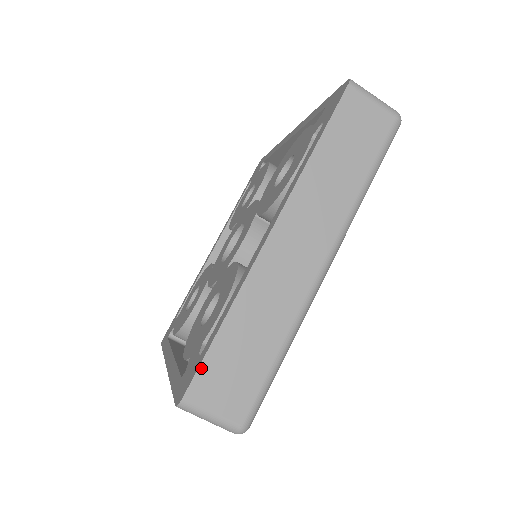
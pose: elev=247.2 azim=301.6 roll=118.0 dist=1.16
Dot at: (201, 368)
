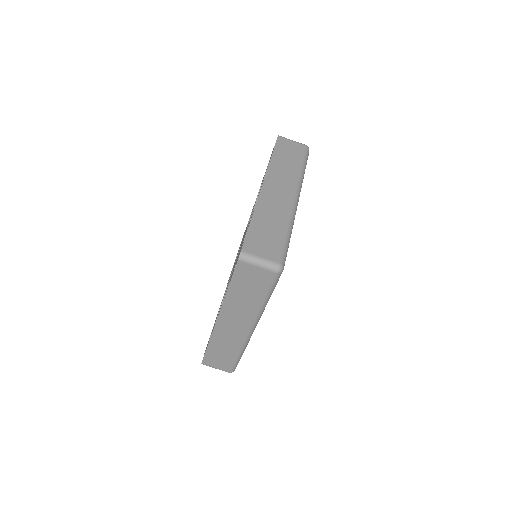
Dot at: (247, 237)
